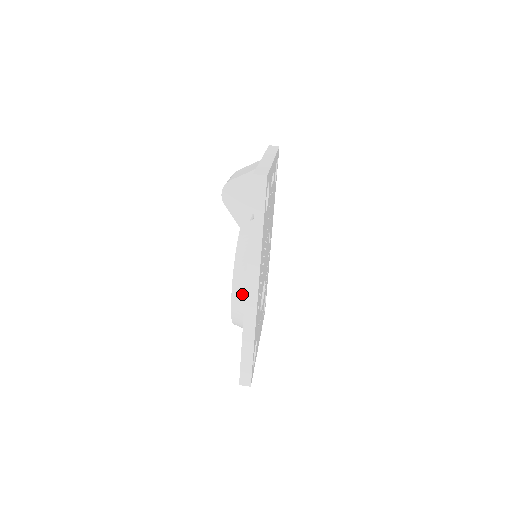
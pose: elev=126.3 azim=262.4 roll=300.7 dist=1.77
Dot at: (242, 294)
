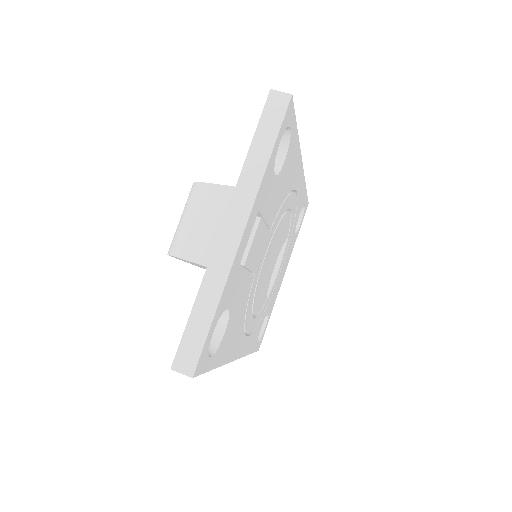
Dot at: occluded
